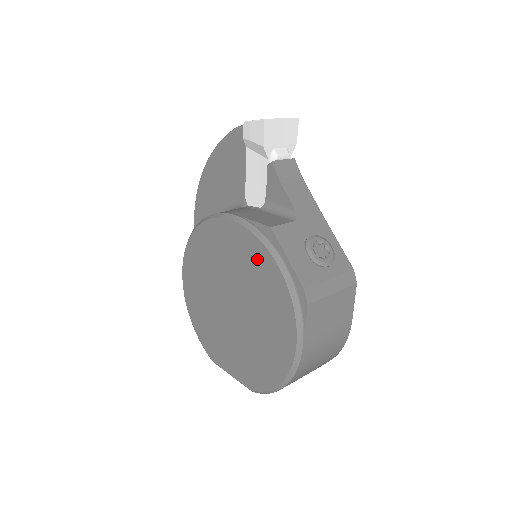
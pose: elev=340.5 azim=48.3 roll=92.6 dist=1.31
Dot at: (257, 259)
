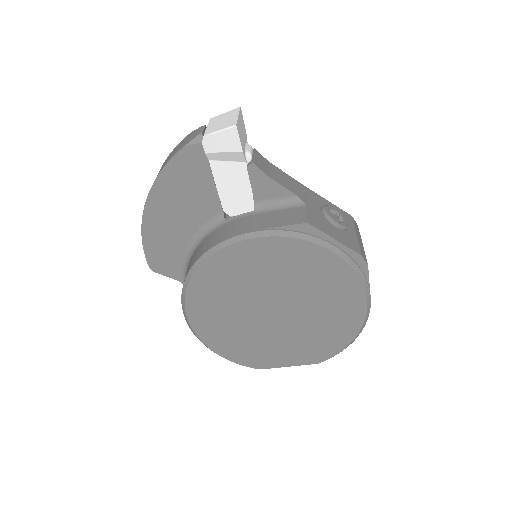
Dot at: (302, 257)
